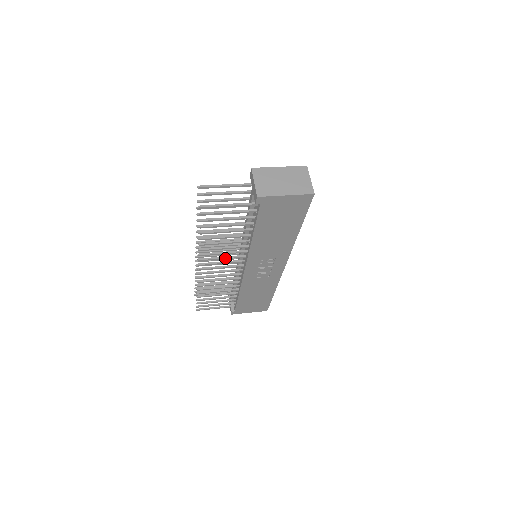
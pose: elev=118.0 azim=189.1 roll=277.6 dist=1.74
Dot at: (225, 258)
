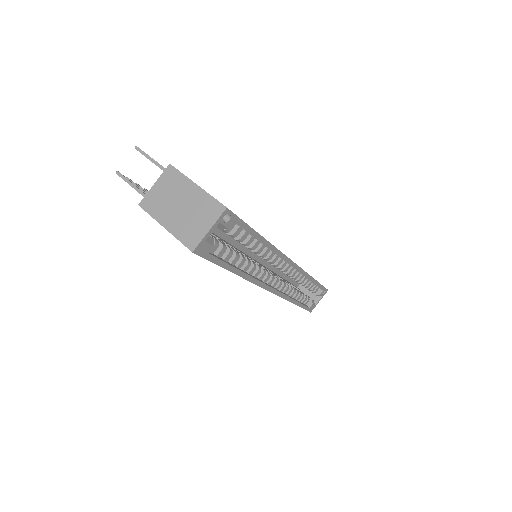
Dot at: occluded
